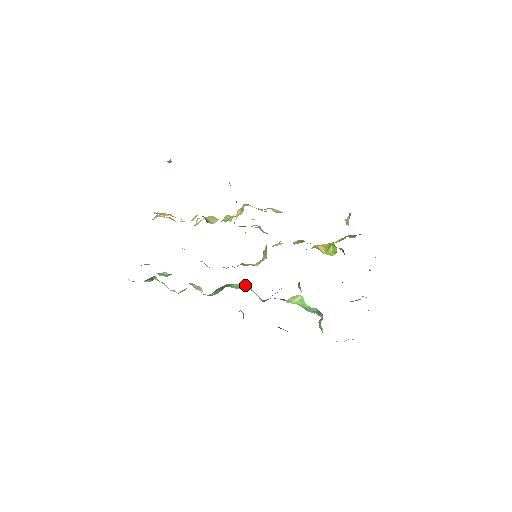
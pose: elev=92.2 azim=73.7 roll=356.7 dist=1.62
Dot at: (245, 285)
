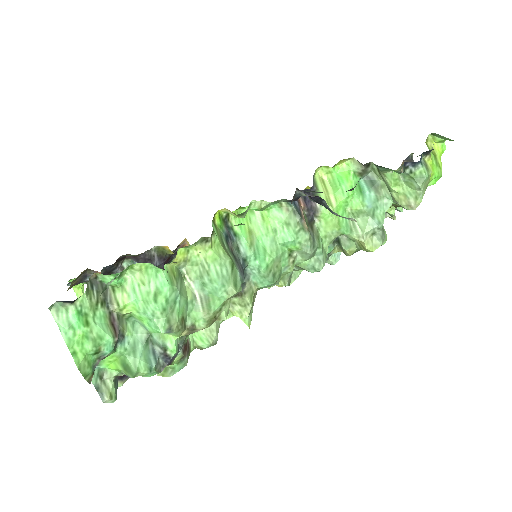
Dot at: (255, 223)
